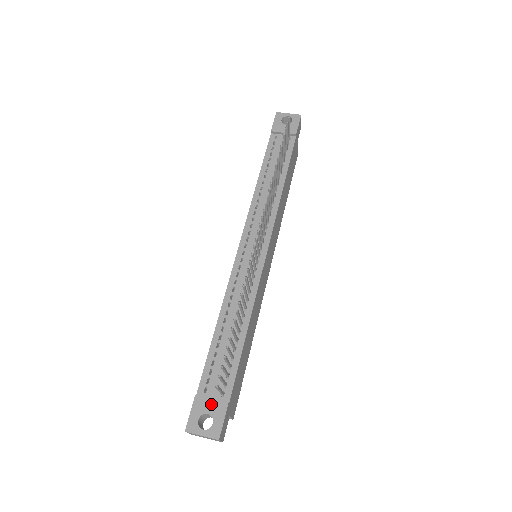
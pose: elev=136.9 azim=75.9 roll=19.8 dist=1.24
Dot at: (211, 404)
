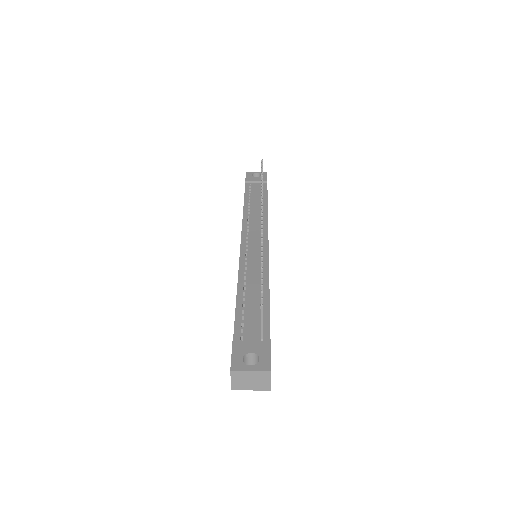
Dot at: (252, 345)
